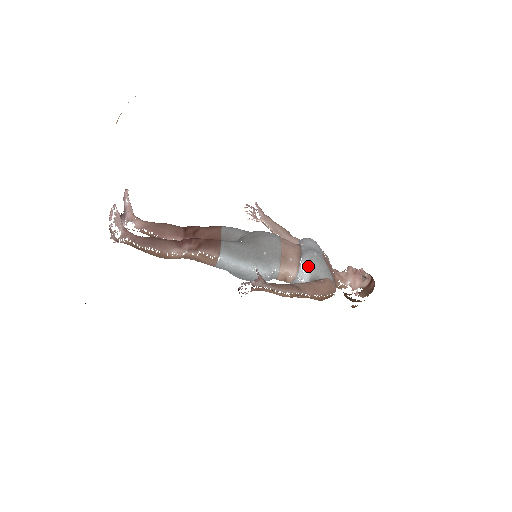
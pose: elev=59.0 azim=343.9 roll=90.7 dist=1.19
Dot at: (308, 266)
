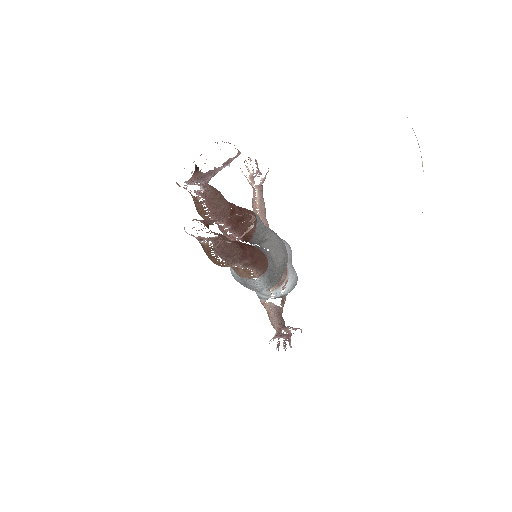
Dot at: (290, 290)
